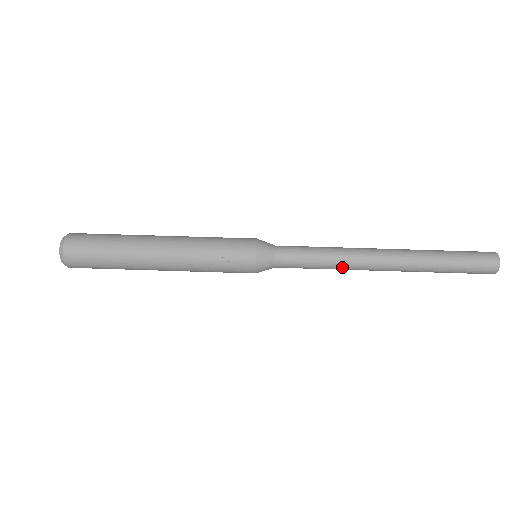
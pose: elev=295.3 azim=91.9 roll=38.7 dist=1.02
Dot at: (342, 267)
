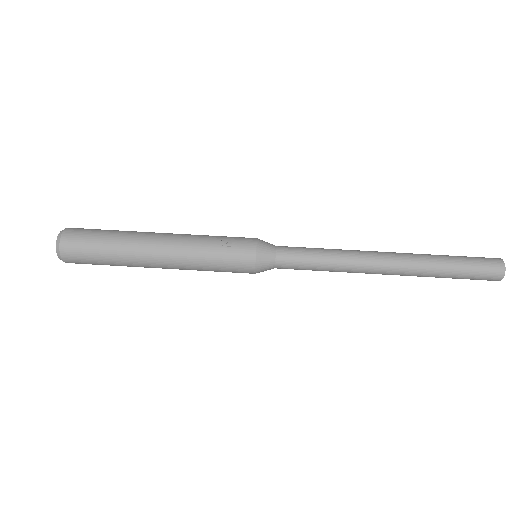
Dot at: (345, 261)
